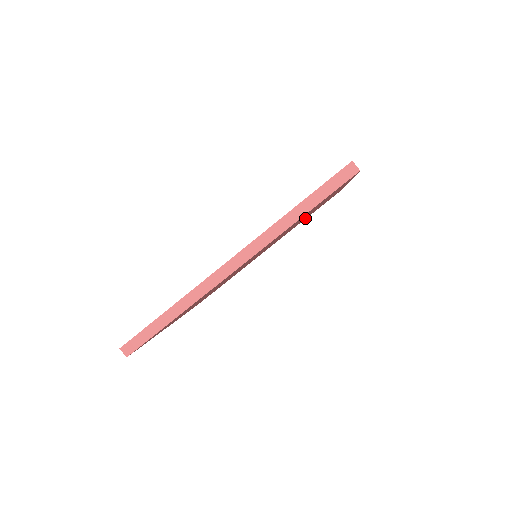
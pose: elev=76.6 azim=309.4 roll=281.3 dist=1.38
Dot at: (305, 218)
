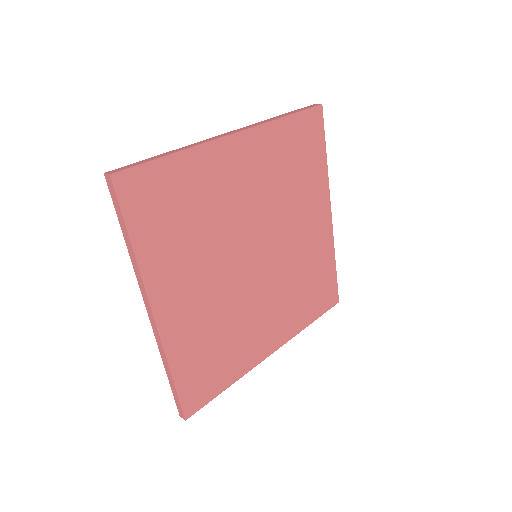
Dot at: (306, 167)
